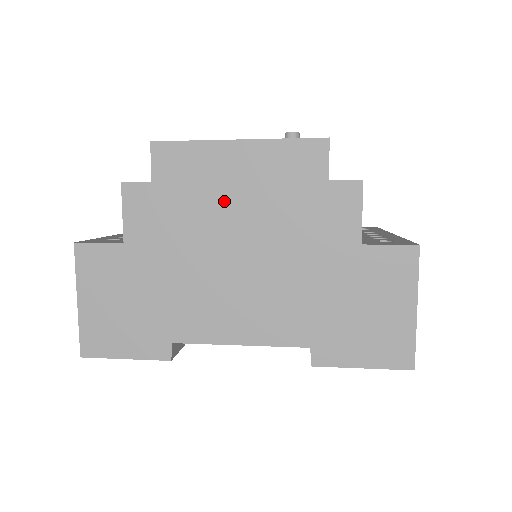
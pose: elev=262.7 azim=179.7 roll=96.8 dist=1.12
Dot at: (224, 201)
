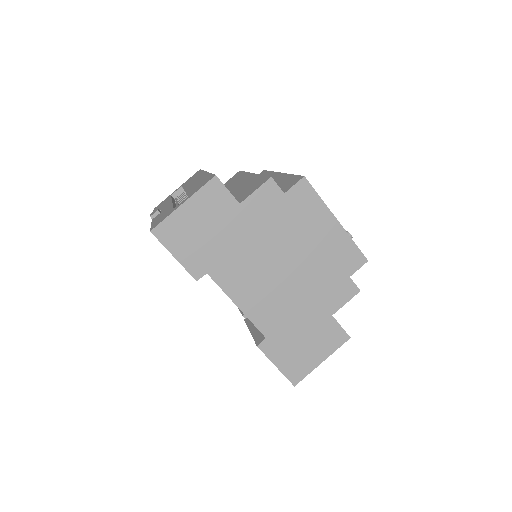
Dot at: (304, 238)
